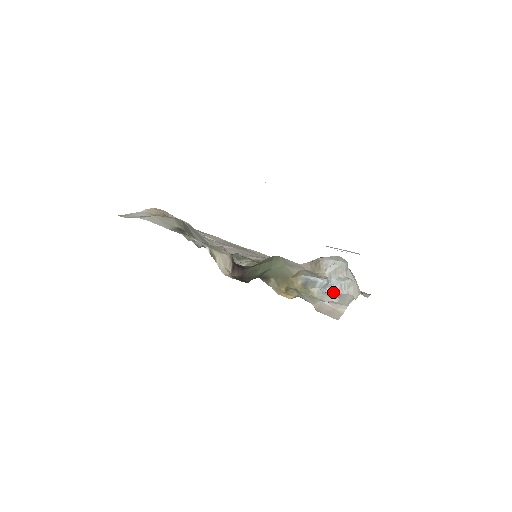
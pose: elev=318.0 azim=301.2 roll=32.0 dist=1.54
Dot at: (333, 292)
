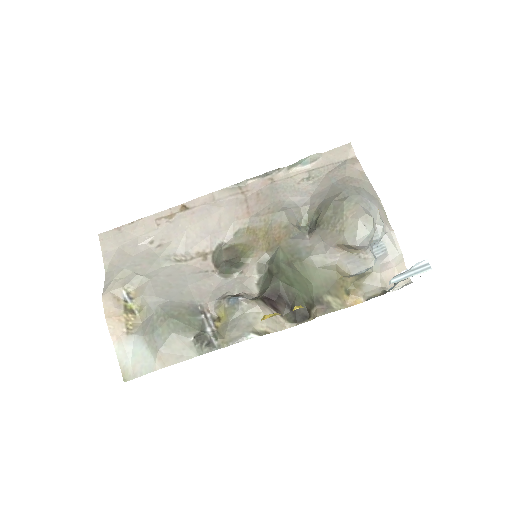
Dot at: (375, 246)
